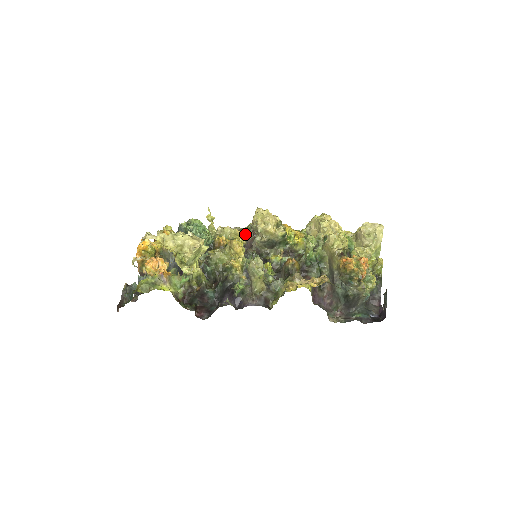
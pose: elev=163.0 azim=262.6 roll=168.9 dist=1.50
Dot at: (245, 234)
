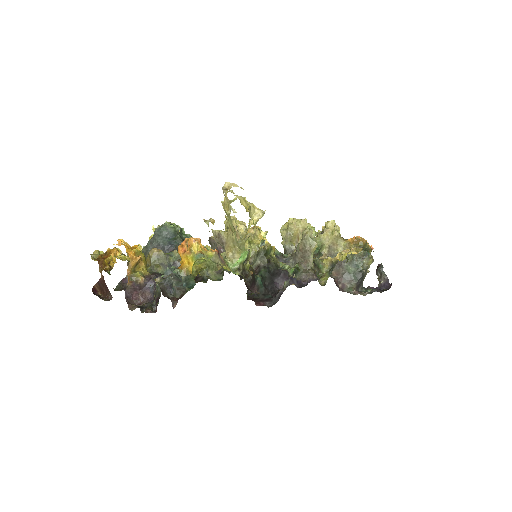
Dot at: occluded
